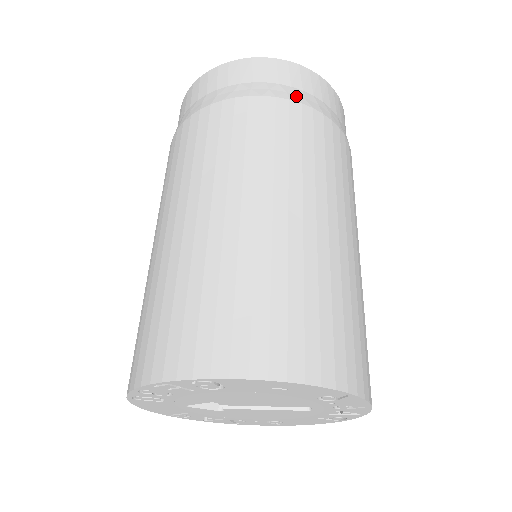
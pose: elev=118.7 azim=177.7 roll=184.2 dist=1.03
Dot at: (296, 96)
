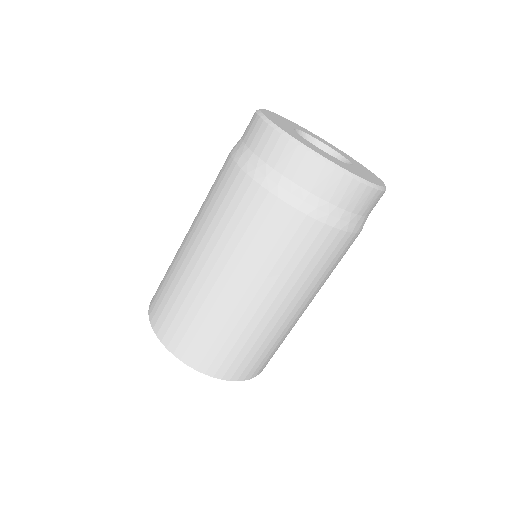
Dot at: (334, 219)
